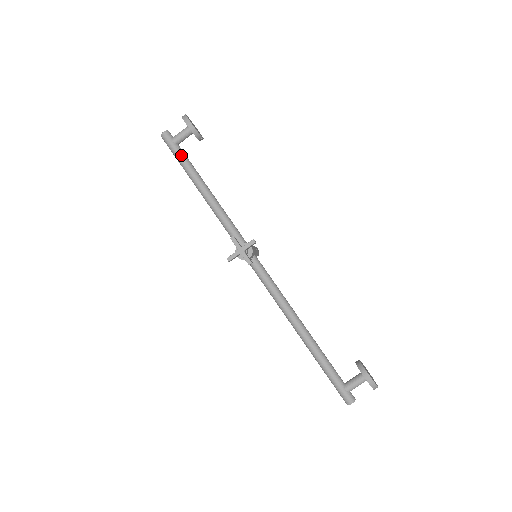
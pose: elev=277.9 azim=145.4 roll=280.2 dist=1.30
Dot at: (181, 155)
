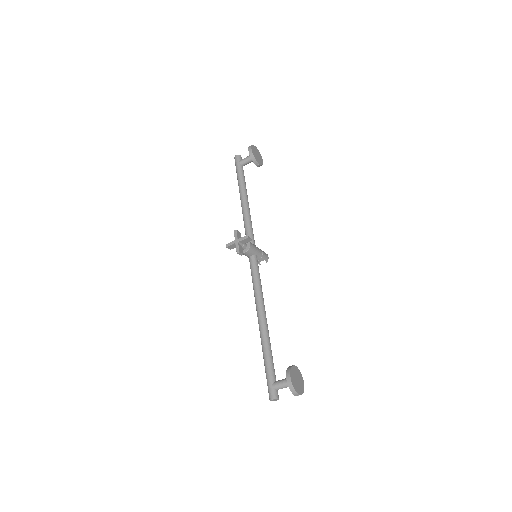
Dot at: (240, 172)
